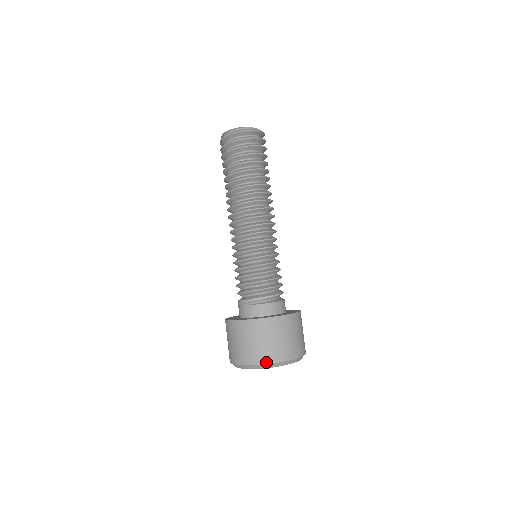
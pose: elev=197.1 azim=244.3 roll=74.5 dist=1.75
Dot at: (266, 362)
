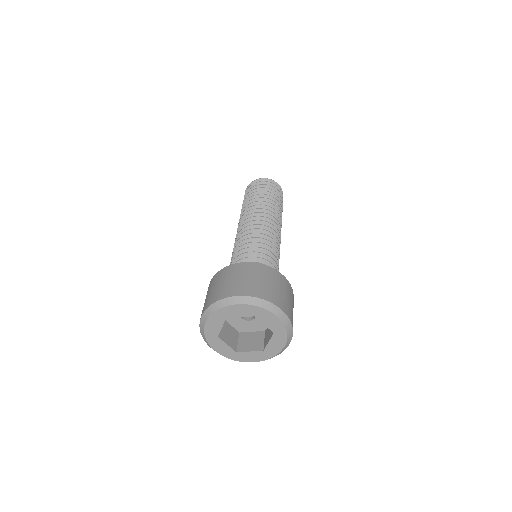
Dot at: (209, 304)
